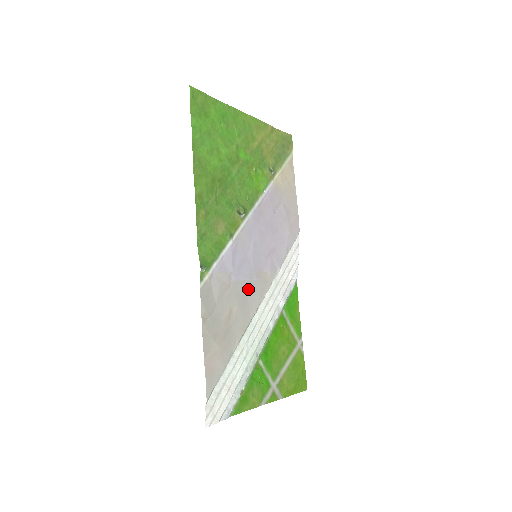
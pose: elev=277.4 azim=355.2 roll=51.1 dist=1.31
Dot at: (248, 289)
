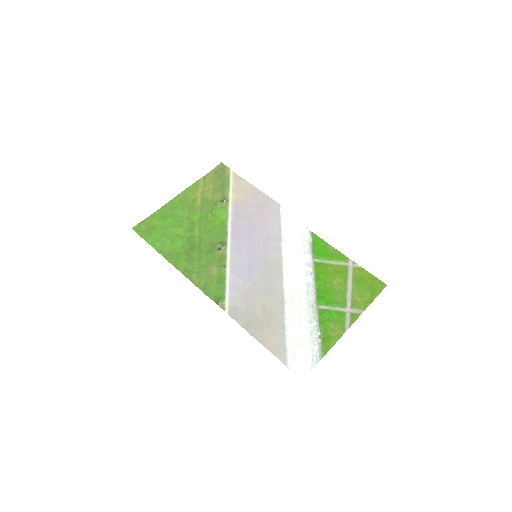
Dot at: (265, 280)
